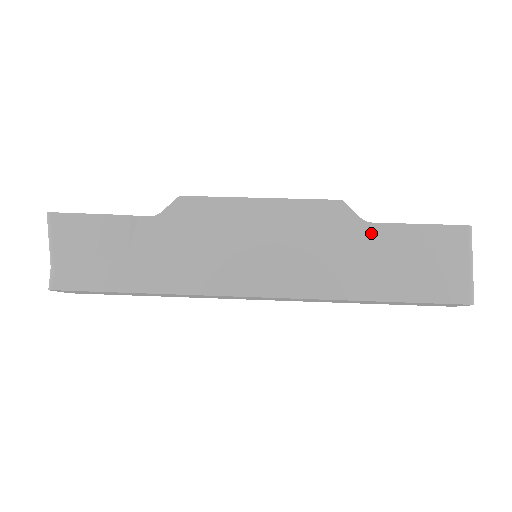
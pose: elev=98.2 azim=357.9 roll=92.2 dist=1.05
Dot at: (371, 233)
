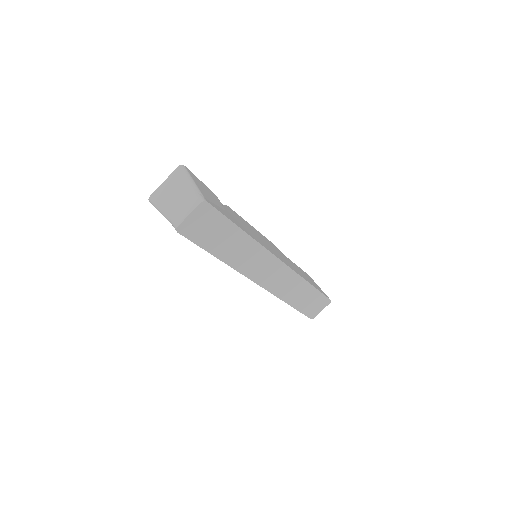
Dot at: (291, 261)
